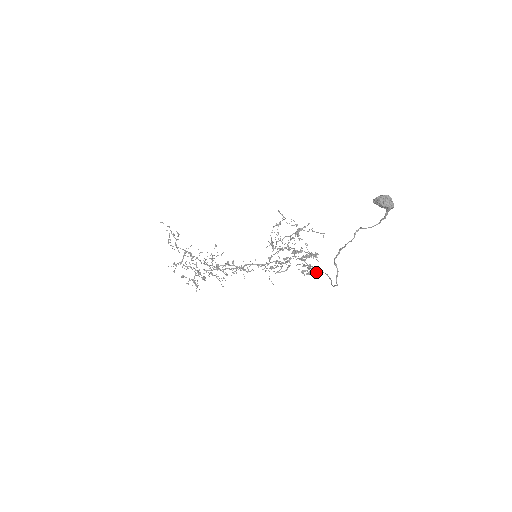
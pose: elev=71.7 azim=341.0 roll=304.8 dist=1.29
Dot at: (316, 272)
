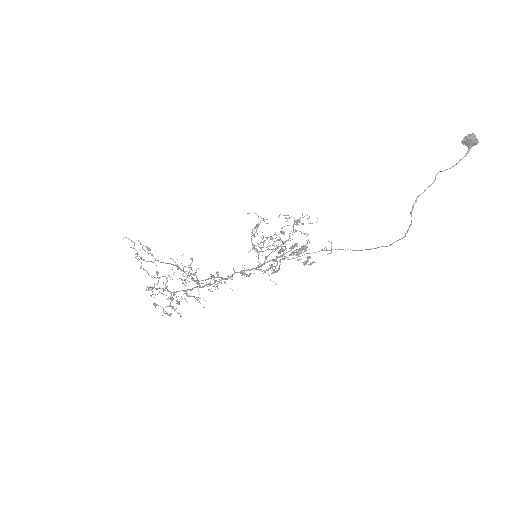
Dot at: (315, 262)
